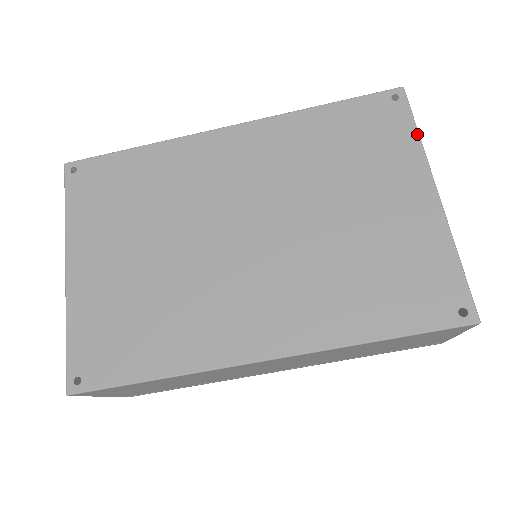
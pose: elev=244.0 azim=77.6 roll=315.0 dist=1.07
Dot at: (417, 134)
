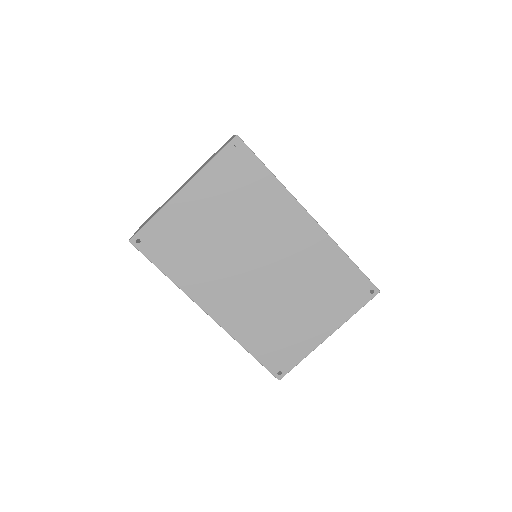
Dot at: (355, 313)
